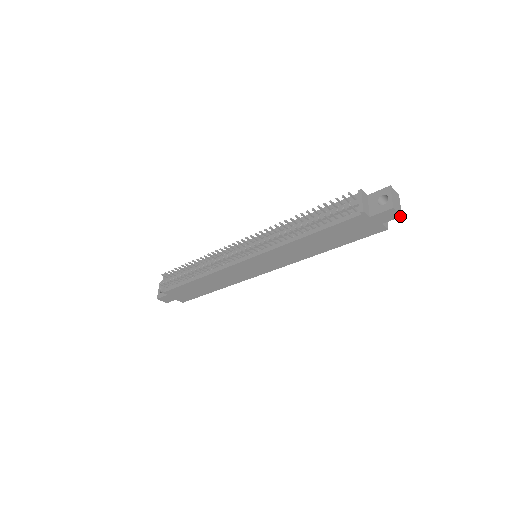
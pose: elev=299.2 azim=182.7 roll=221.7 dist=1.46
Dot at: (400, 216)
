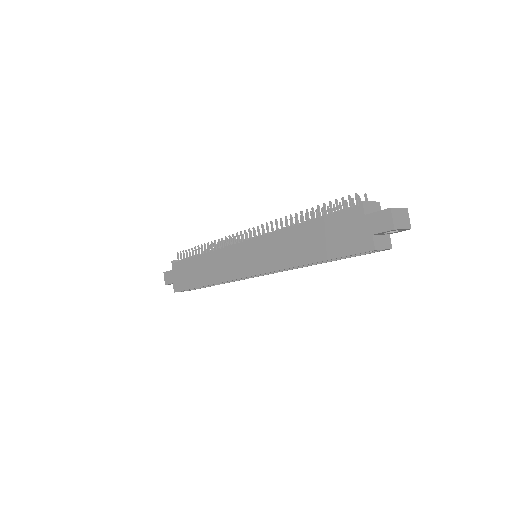
Dot at: (393, 228)
